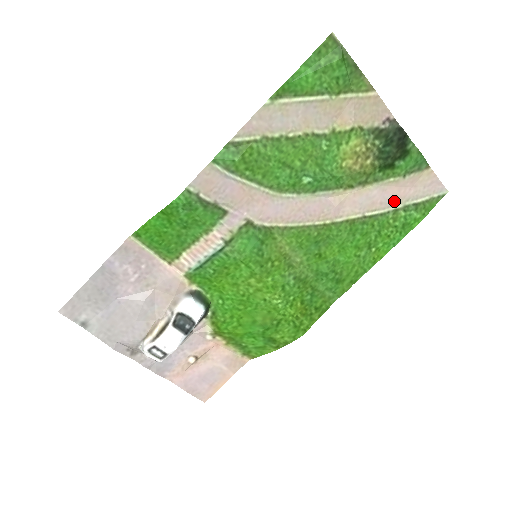
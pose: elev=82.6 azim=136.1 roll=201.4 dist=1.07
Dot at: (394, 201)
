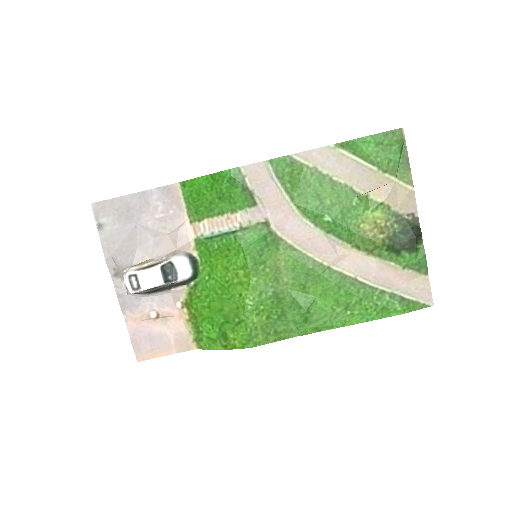
Dot at: (386, 283)
